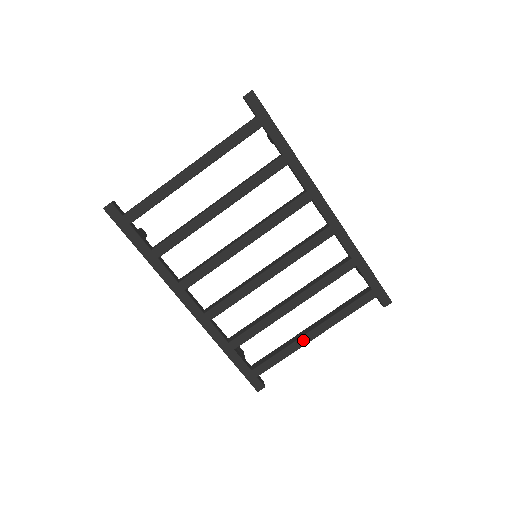
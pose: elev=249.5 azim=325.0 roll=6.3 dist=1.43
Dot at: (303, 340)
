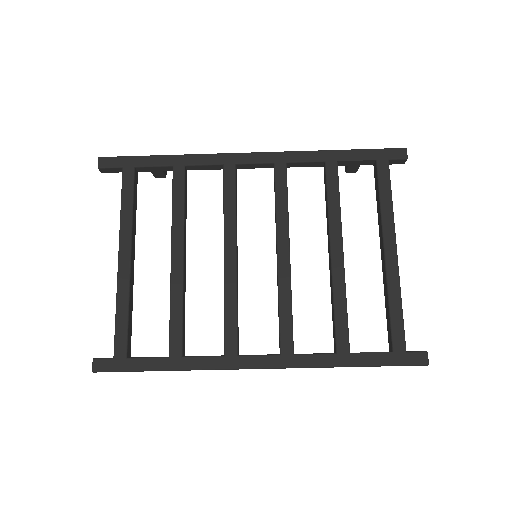
Dot at: (390, 267)
